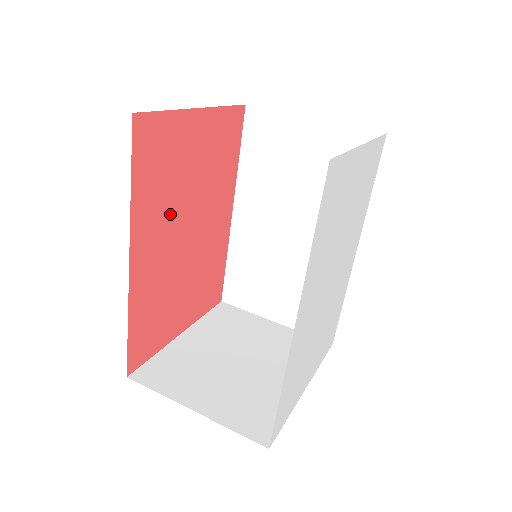
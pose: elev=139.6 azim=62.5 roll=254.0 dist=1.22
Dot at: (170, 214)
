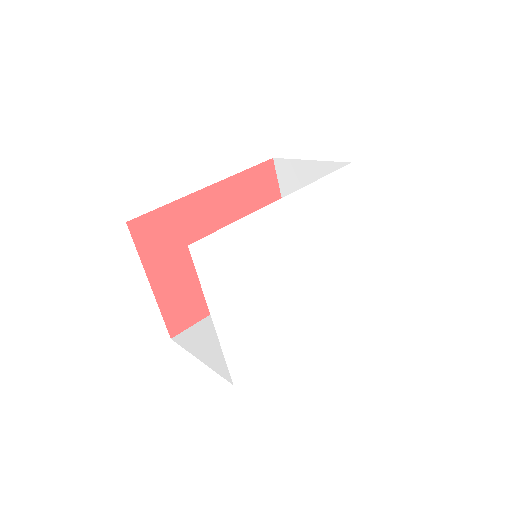
Dot at: (234, 215)
